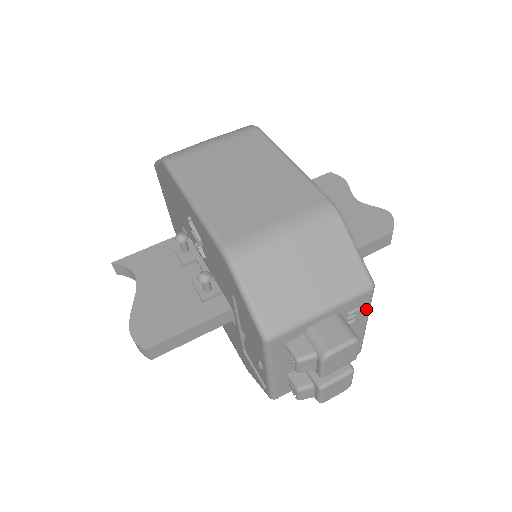
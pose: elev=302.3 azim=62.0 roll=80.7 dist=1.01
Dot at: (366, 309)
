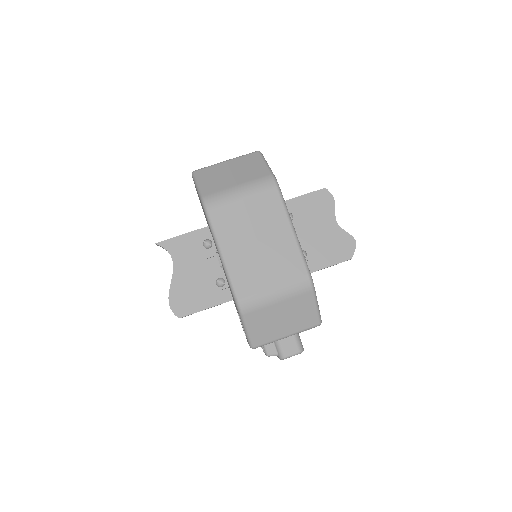
Dot at: occluded
